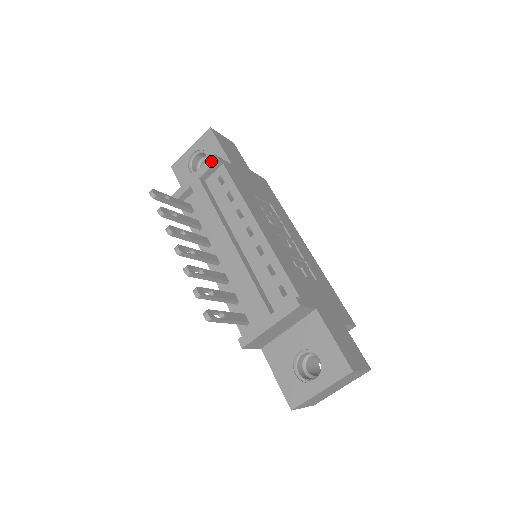
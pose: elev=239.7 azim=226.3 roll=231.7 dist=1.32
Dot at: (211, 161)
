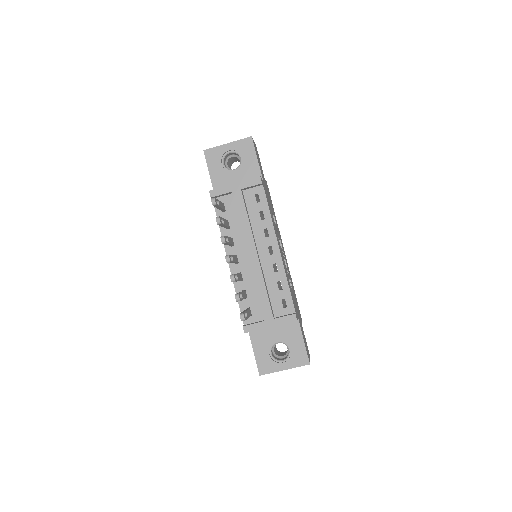
Dot at: (256, 181)
